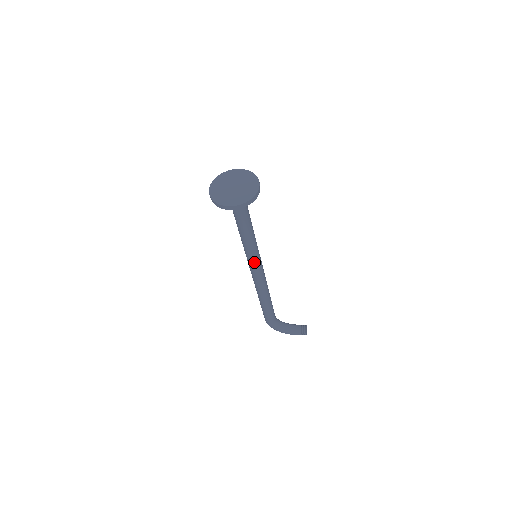
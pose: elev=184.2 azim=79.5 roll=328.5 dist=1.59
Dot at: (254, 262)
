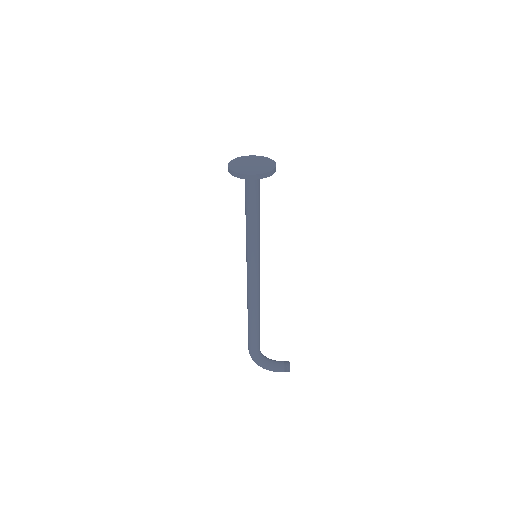
Dot at: (254, 261)
